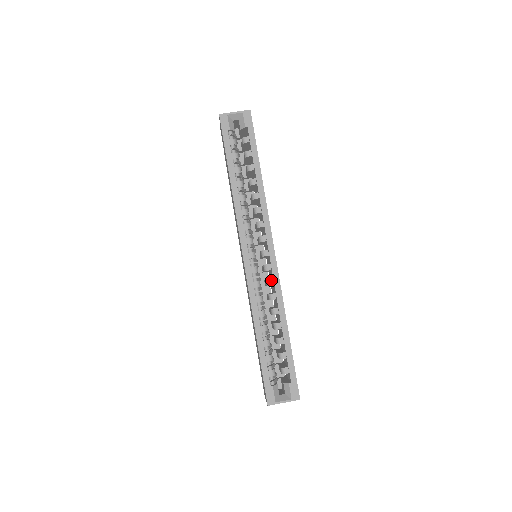
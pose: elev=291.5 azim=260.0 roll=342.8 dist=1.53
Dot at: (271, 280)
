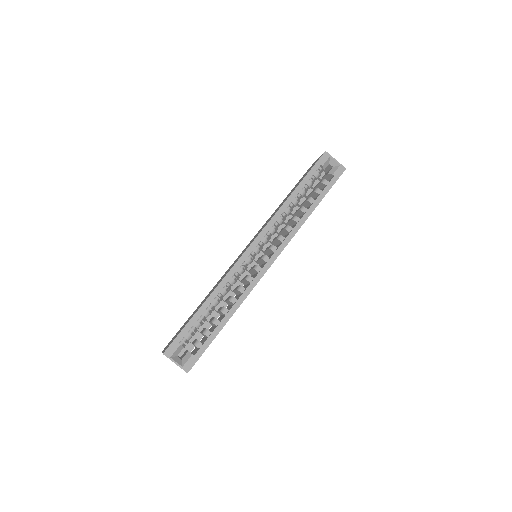
Dot at: (252, 278)
